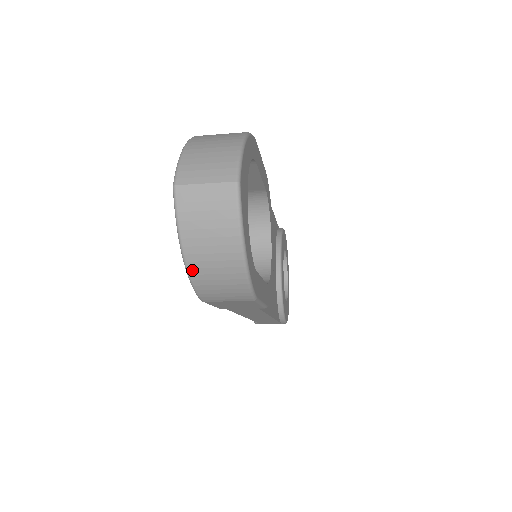
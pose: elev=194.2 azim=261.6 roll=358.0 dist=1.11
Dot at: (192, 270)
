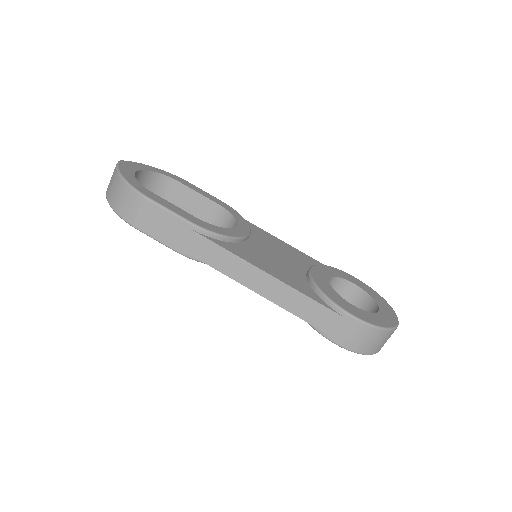
Dot at: (112, 204)
